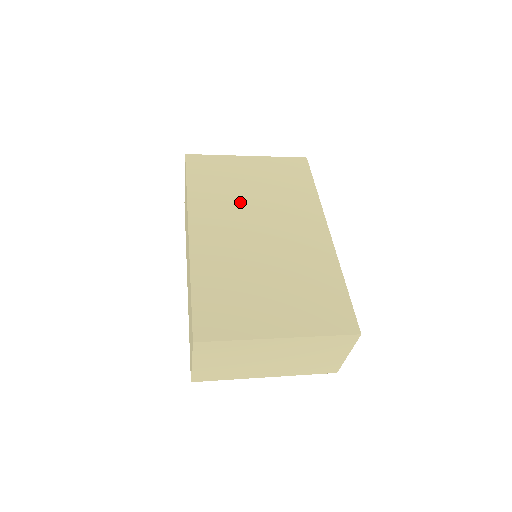
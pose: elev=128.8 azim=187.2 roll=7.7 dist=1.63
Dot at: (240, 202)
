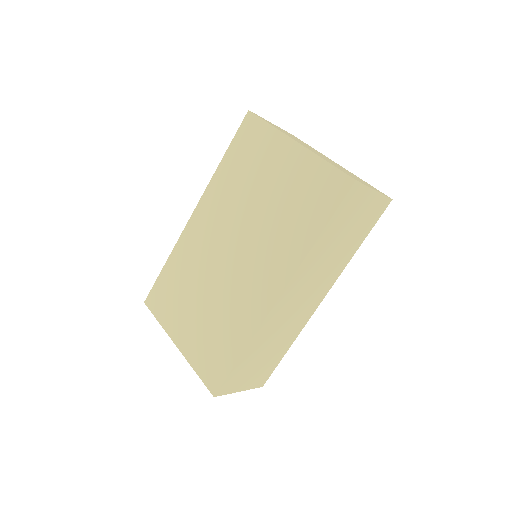
Dot at: (242, 206)
